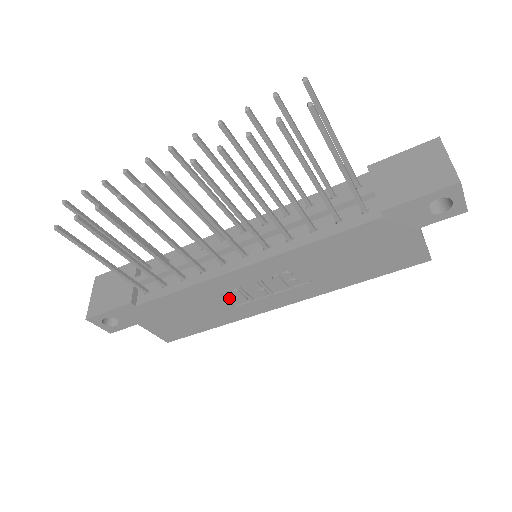
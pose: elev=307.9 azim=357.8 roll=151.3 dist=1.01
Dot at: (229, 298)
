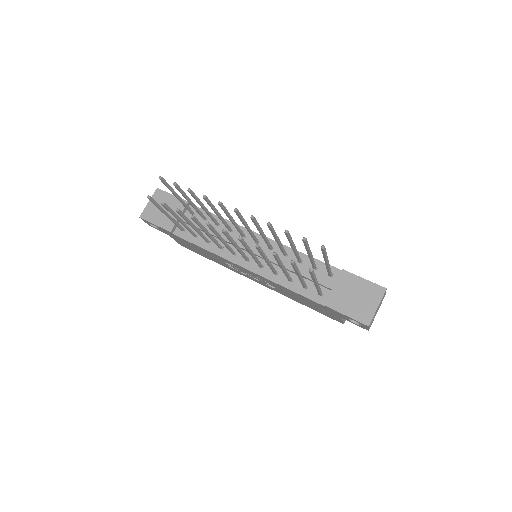
Dot at: (228, 264)
